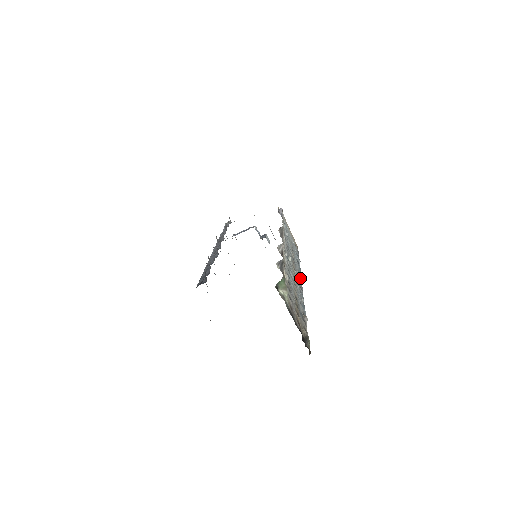
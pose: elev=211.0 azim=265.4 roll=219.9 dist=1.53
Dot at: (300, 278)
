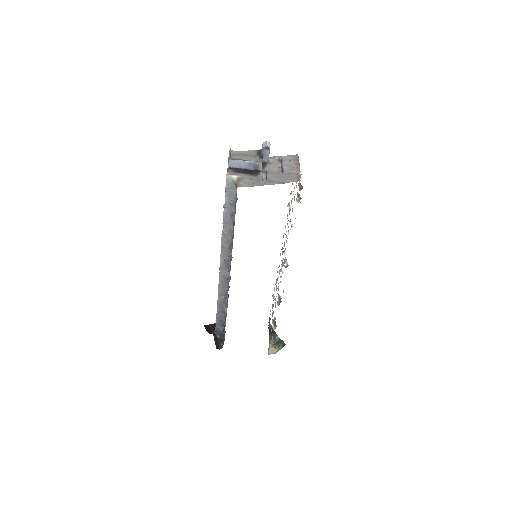
Dot at: occluded
